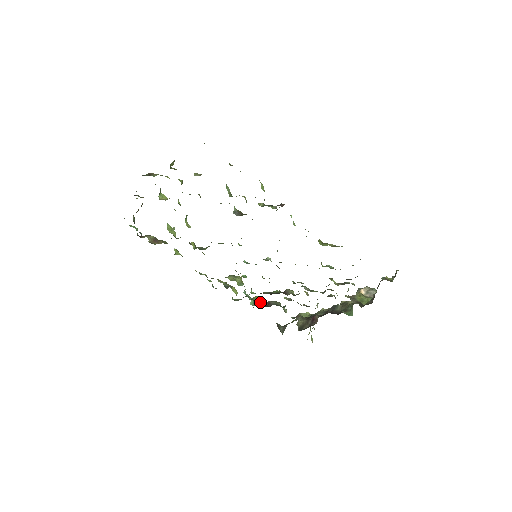
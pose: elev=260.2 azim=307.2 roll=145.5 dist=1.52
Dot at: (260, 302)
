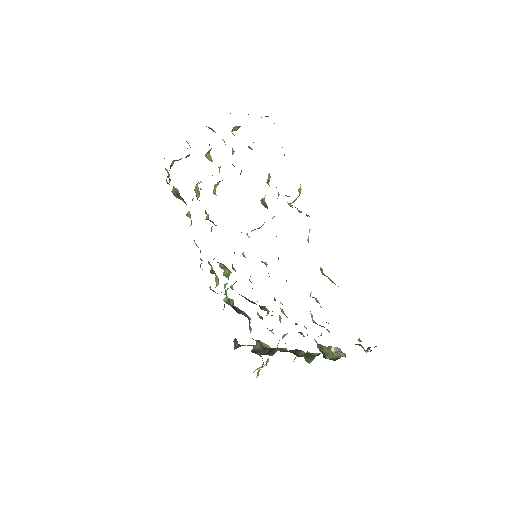
Dot at: (233, 305)
